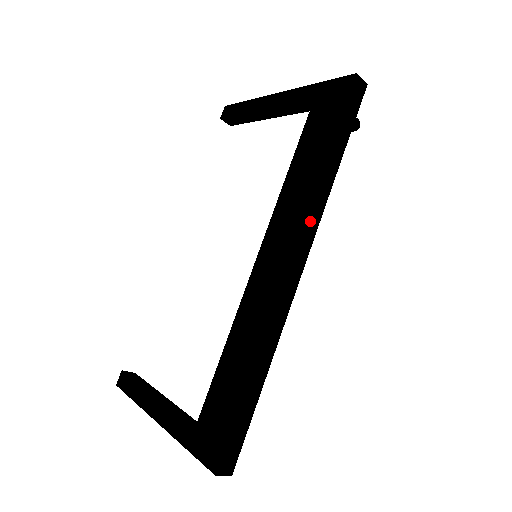
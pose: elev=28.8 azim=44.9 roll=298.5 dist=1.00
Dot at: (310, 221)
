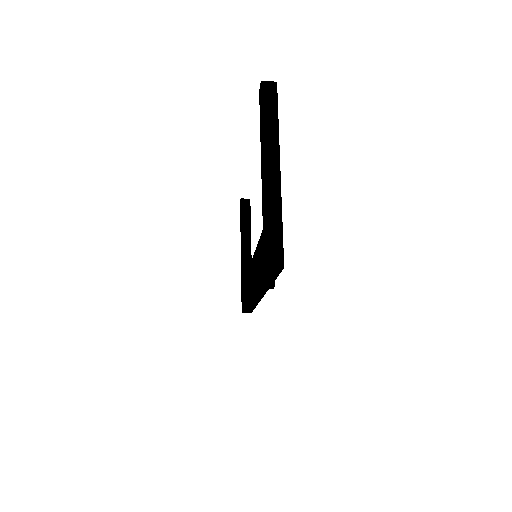
Dot at: (258, 292)
